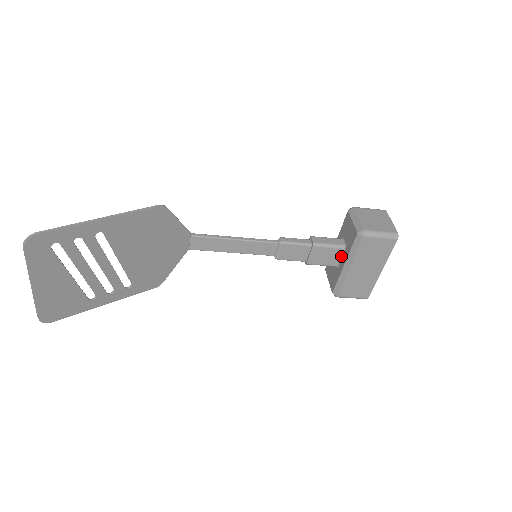
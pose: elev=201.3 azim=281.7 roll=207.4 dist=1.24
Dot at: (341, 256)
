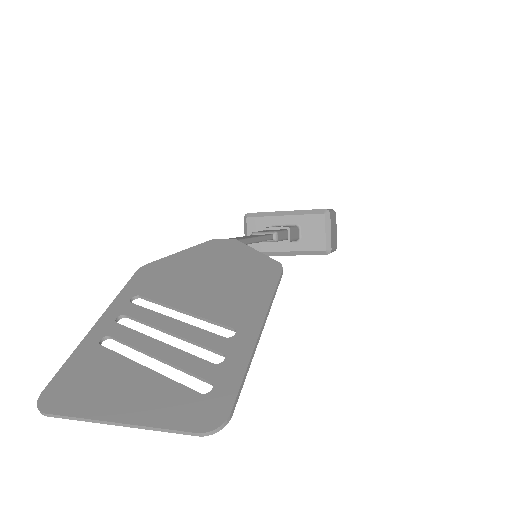
Dot at: occluded
